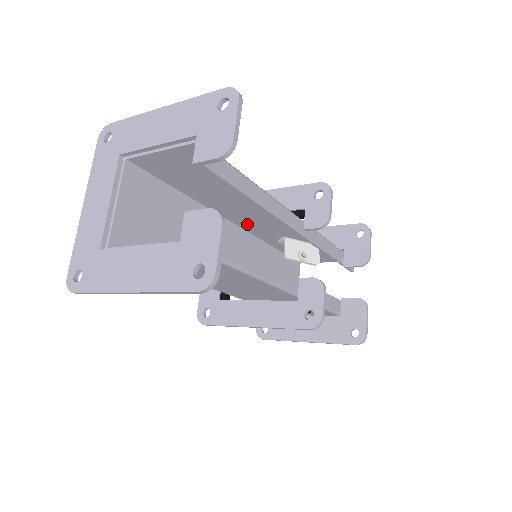
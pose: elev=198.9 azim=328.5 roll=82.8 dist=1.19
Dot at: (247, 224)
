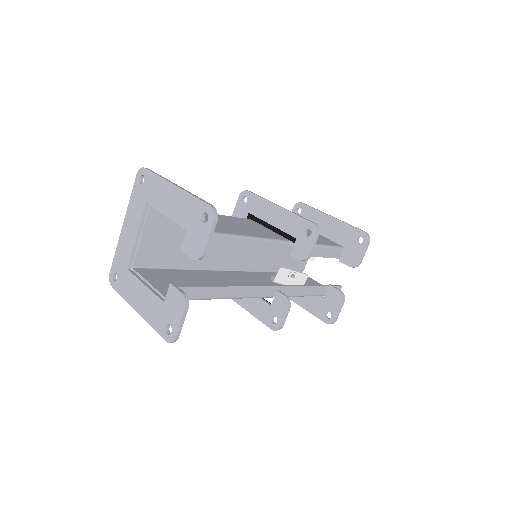
Dot at: occluded
